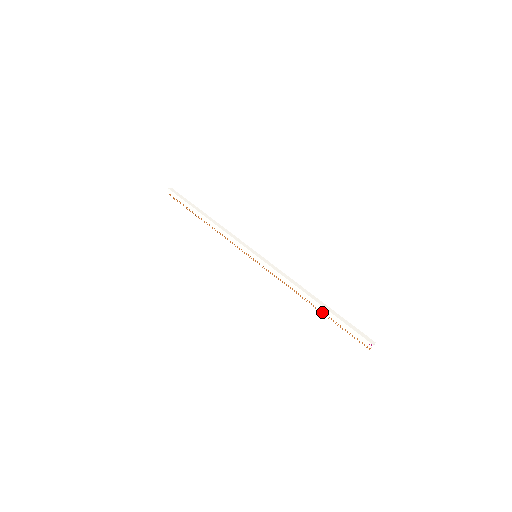
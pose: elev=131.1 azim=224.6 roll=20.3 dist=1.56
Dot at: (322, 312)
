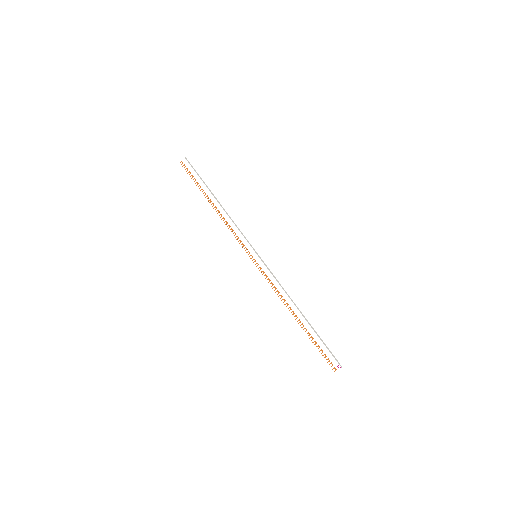
Dot at: occluded
